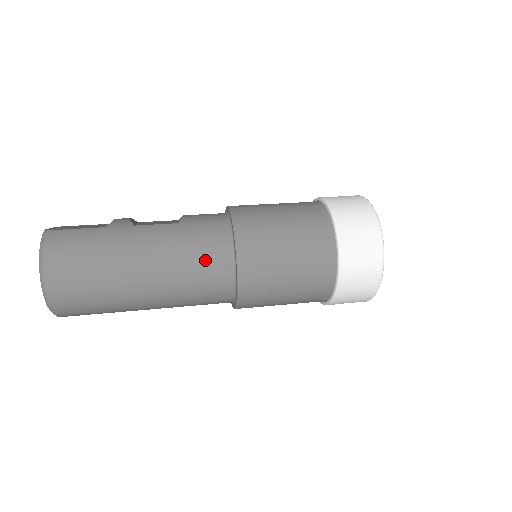
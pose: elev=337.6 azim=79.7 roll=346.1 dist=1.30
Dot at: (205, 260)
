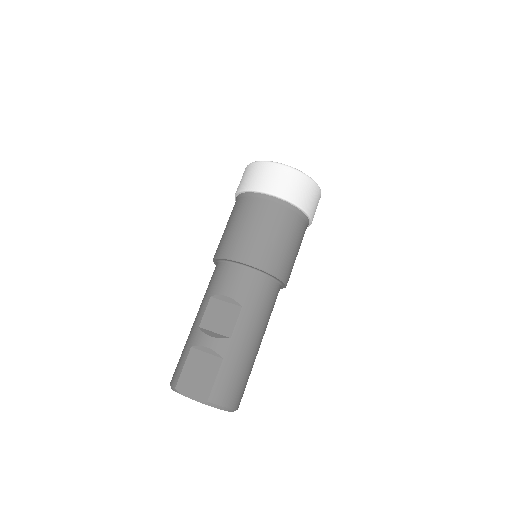
Dot at: (272, 302)
